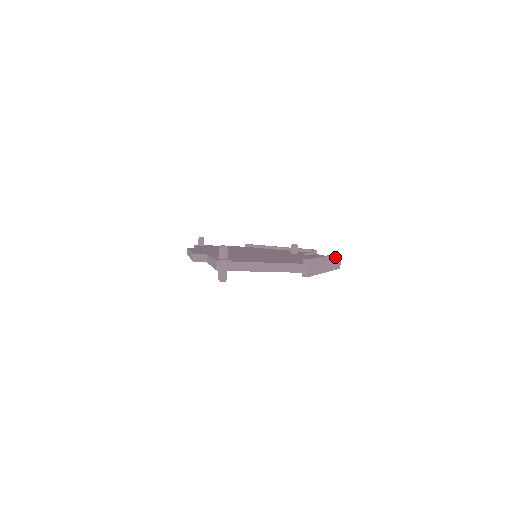
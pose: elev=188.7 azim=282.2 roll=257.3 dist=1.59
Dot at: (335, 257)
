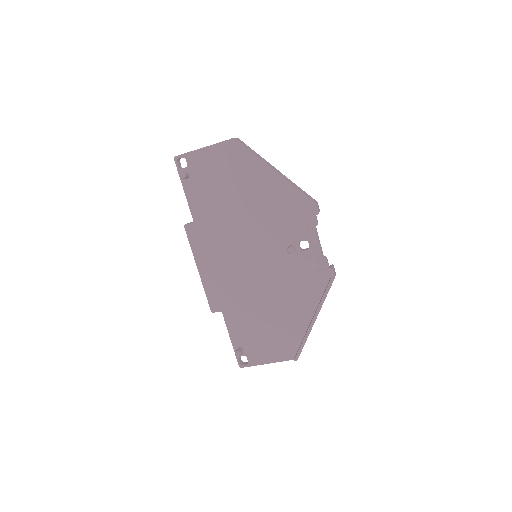
Dot at: (301, 189)
